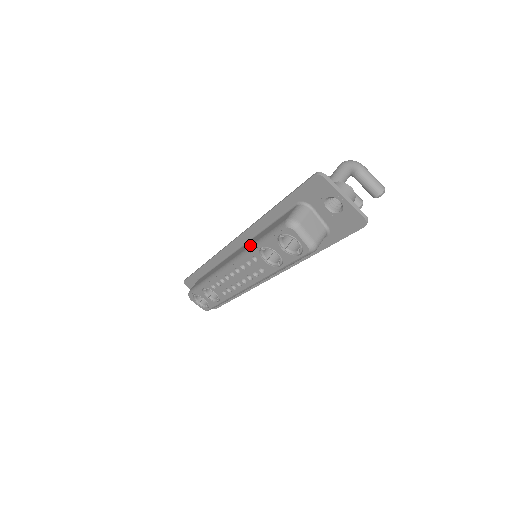
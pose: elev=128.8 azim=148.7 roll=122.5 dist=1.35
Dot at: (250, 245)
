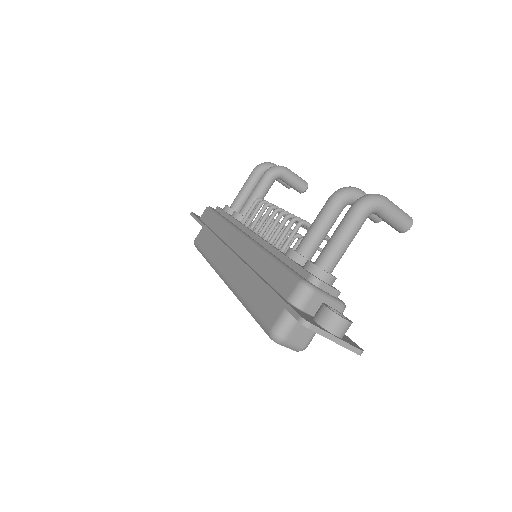
Dot at: (241, 294)
